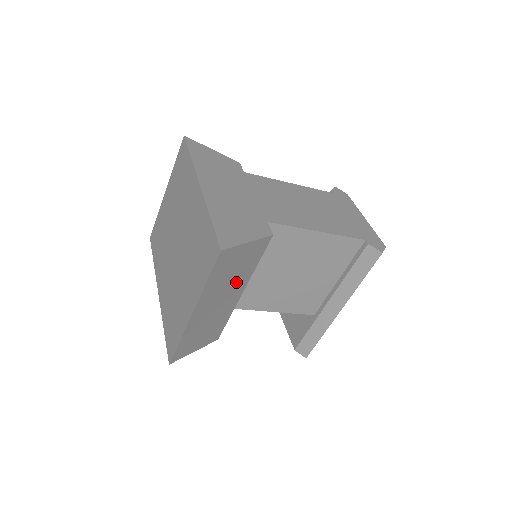
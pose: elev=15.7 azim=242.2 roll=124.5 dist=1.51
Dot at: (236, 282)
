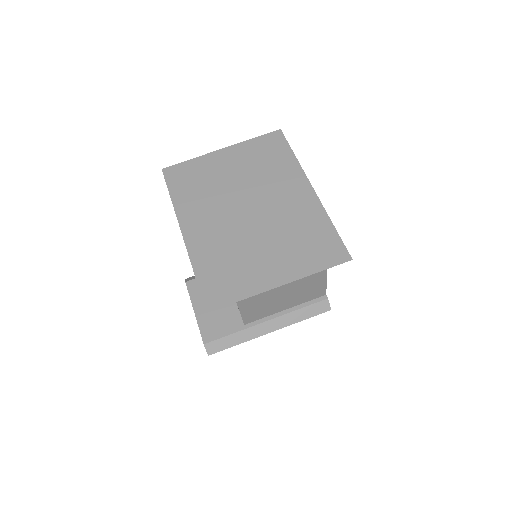
Dot at: occluded
